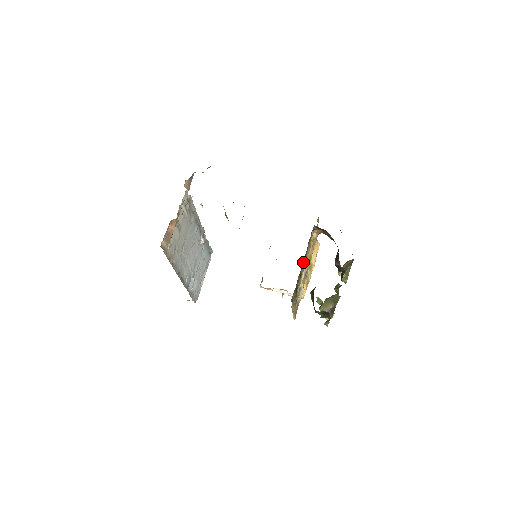
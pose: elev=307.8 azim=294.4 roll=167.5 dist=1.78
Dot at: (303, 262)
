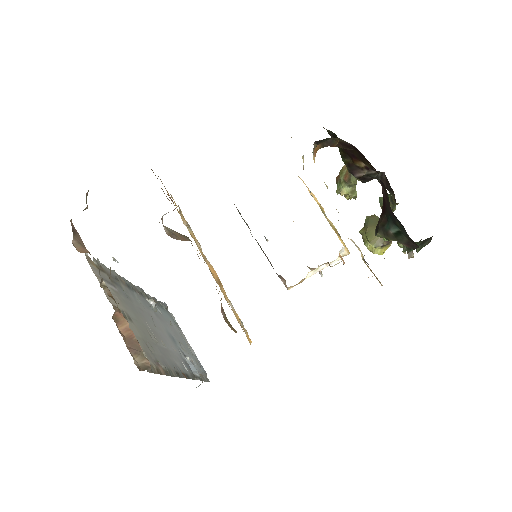
Dot at: occluded
